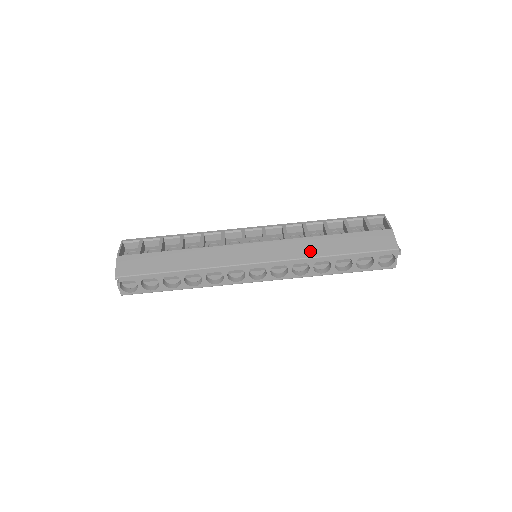
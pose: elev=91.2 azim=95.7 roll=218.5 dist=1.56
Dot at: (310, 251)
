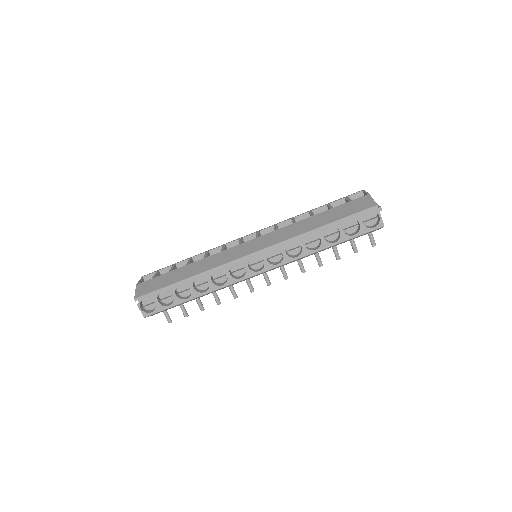
Dot at: (297, 231)
